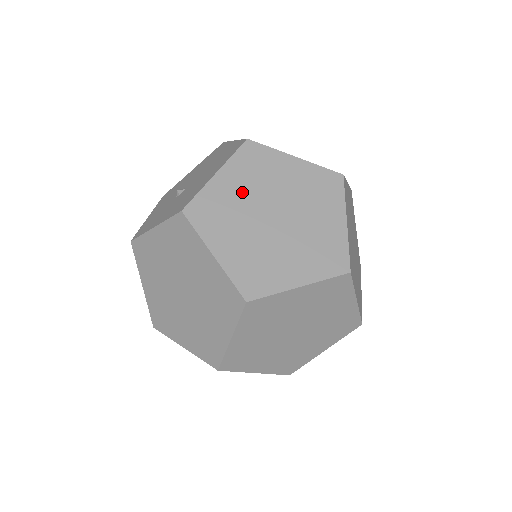
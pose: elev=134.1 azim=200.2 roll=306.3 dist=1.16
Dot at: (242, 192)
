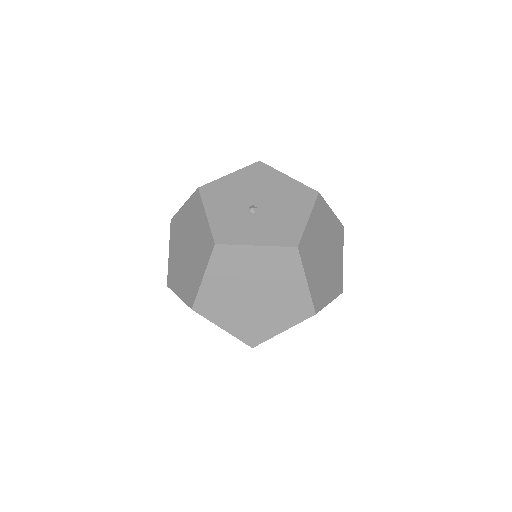
Dot at: (317, 235)
